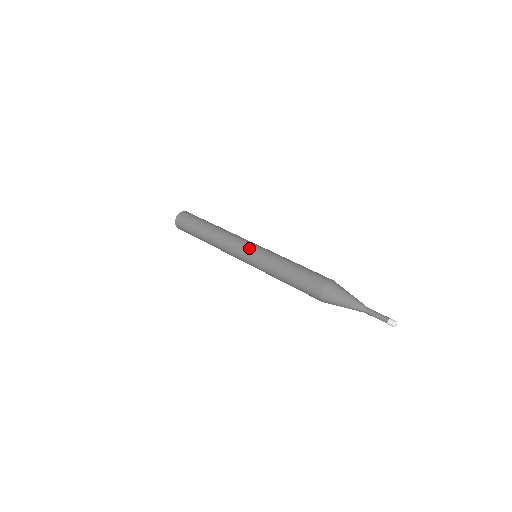
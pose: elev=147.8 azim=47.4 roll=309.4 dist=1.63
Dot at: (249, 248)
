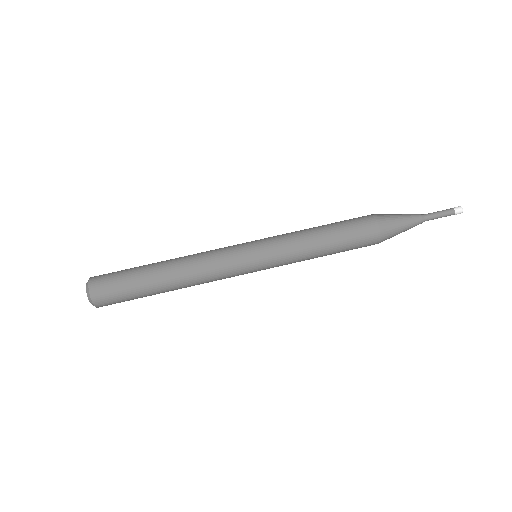
Dot at: (251, 259)
